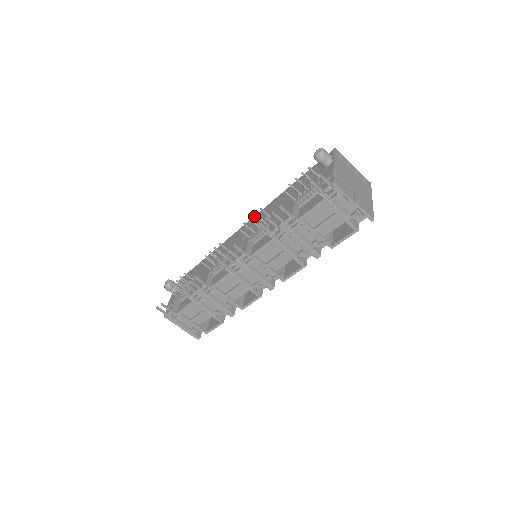
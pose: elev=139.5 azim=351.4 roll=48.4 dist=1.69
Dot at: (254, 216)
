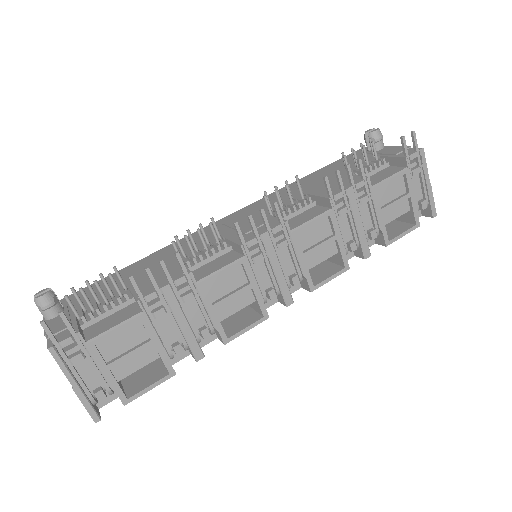
Dot at: occluded
